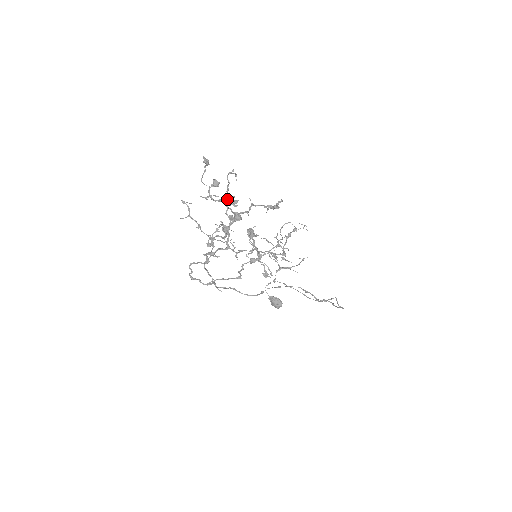
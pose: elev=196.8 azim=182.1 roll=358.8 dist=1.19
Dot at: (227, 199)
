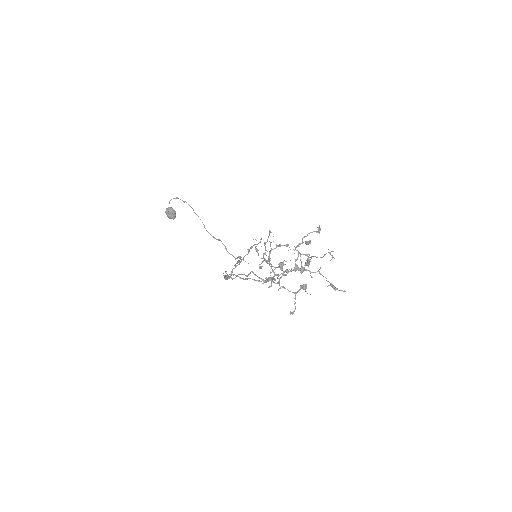
Dot at: (304, 254)
